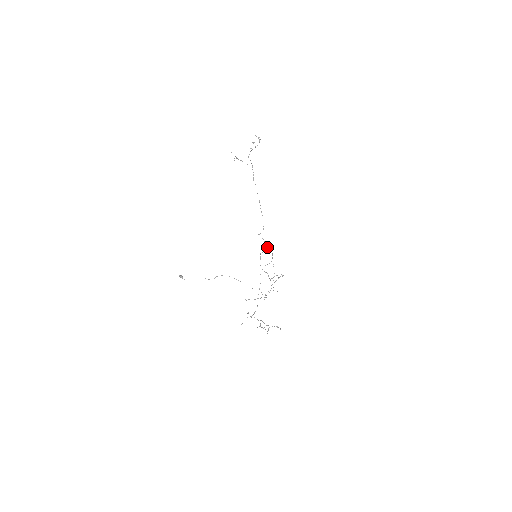
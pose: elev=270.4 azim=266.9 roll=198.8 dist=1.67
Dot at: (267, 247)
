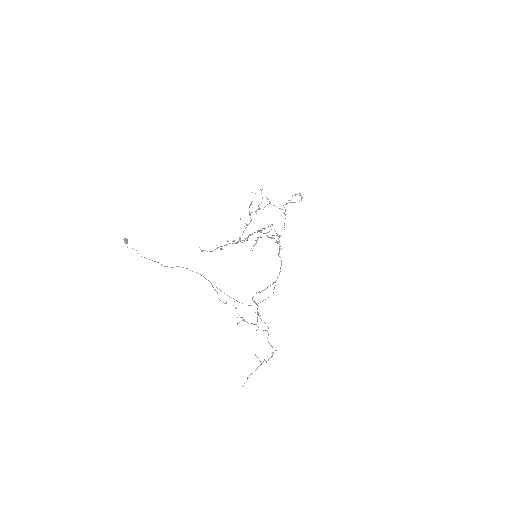
Dot at: (279, 246)
